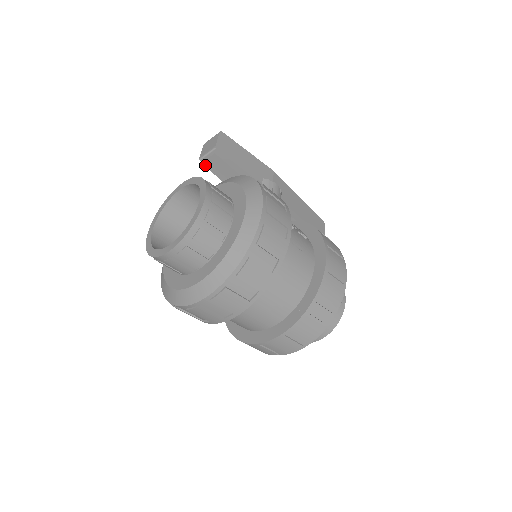
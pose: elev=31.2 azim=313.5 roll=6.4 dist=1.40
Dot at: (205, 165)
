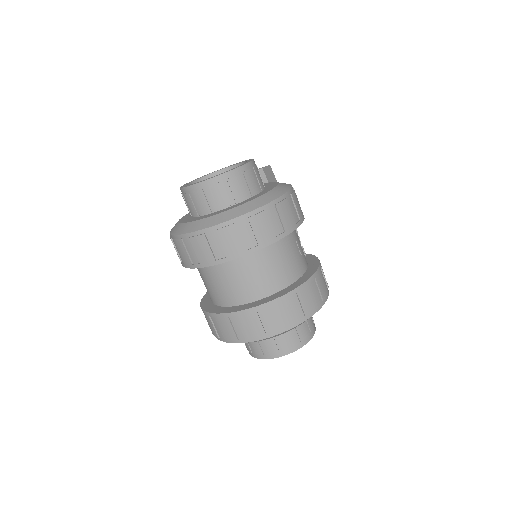
Dot at: occluded
